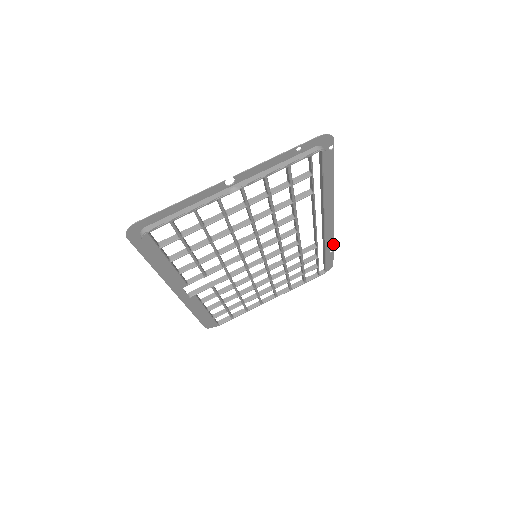
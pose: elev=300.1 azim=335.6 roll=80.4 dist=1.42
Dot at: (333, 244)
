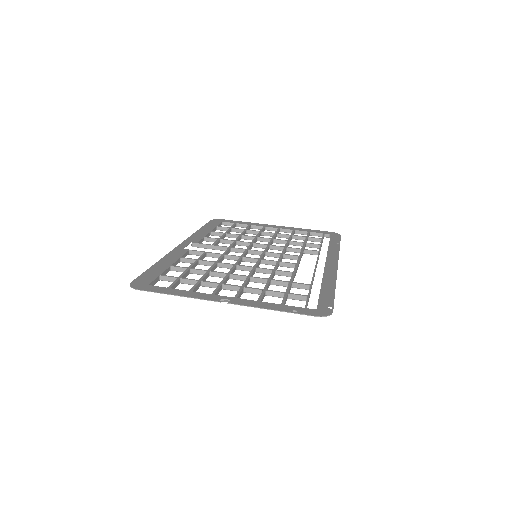
Dot at: (339, 248)
